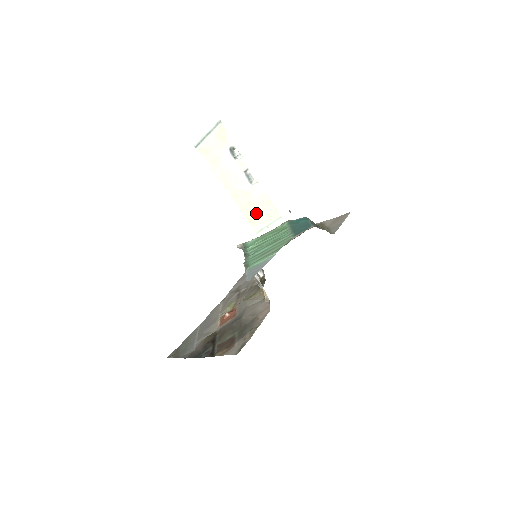
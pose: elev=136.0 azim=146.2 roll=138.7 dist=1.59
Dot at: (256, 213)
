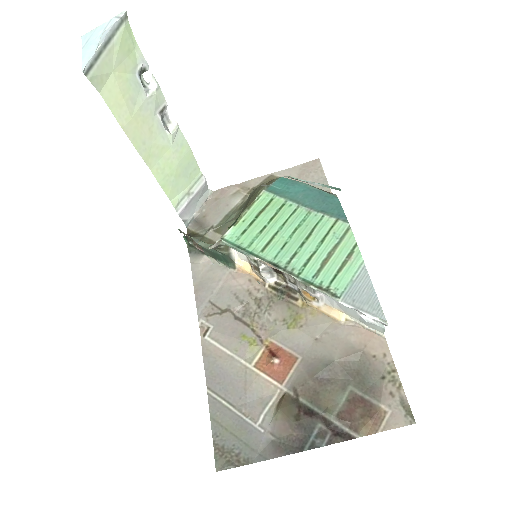
Dot at: (175, 177)
